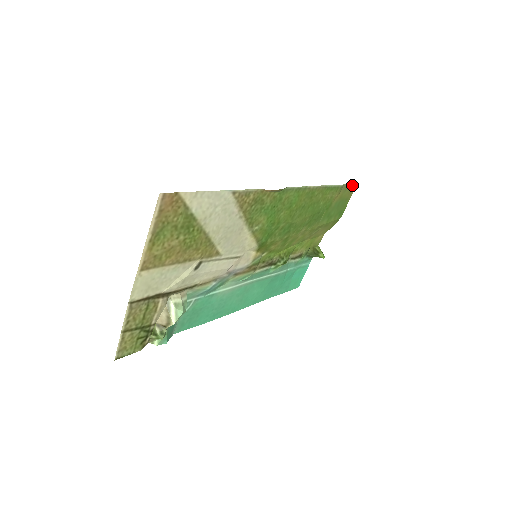
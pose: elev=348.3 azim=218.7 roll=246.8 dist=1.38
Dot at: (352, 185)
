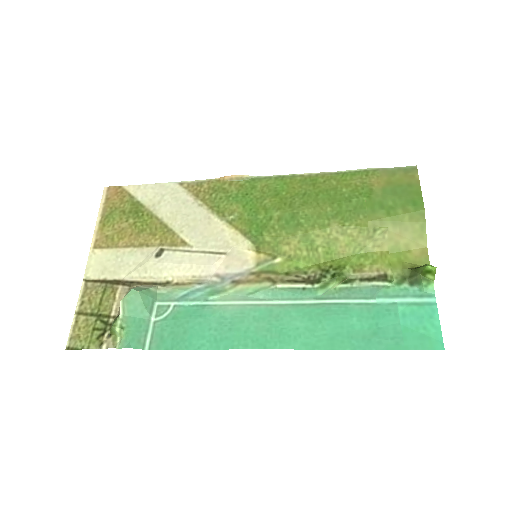
Dot at: (405, 168)
